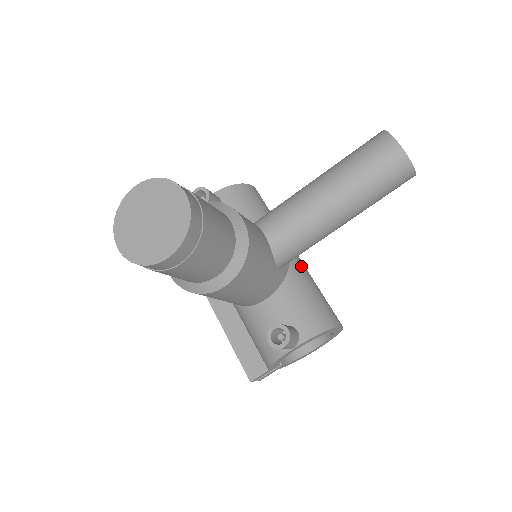
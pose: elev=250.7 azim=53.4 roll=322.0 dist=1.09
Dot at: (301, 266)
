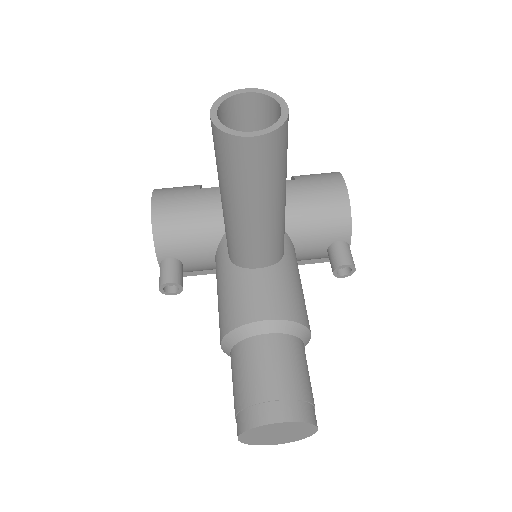
Dot at: occluded
